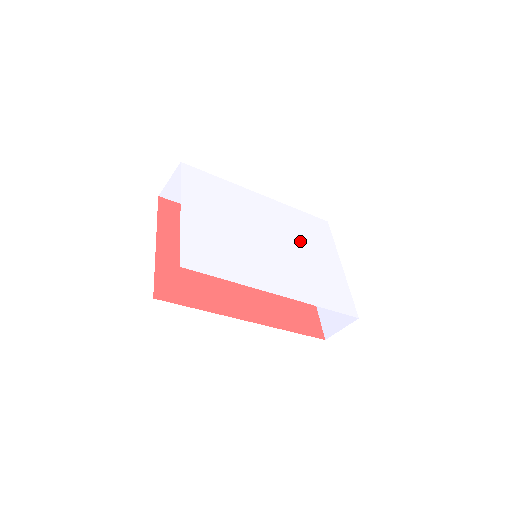
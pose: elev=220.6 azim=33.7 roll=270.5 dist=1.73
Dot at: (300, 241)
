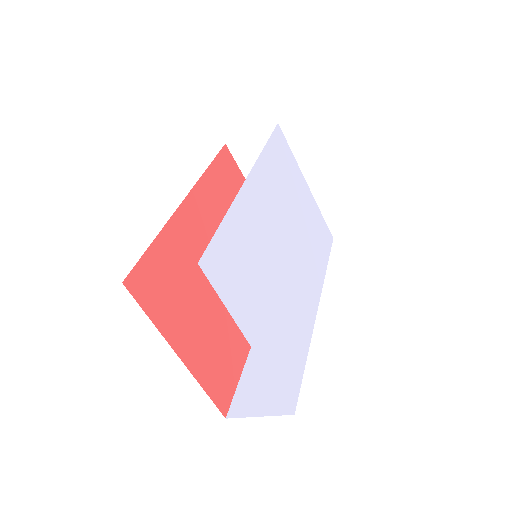
Dot at: (289, 203)
